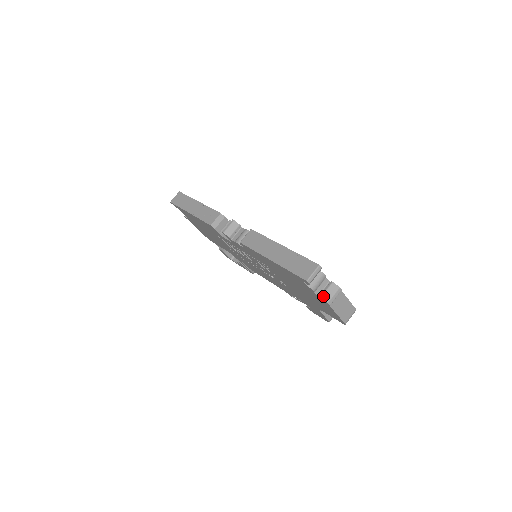
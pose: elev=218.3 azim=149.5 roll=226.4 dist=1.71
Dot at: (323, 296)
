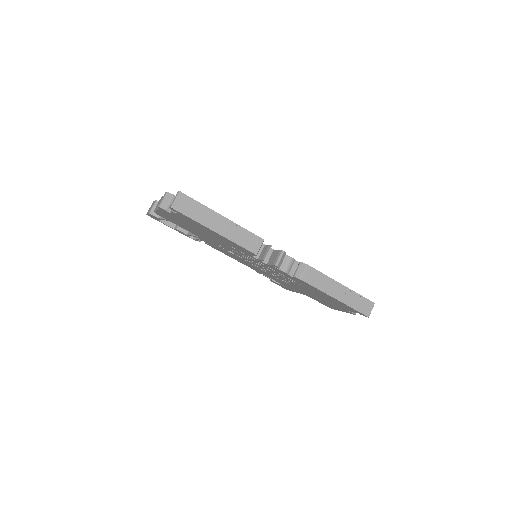
Dot at: occluded
